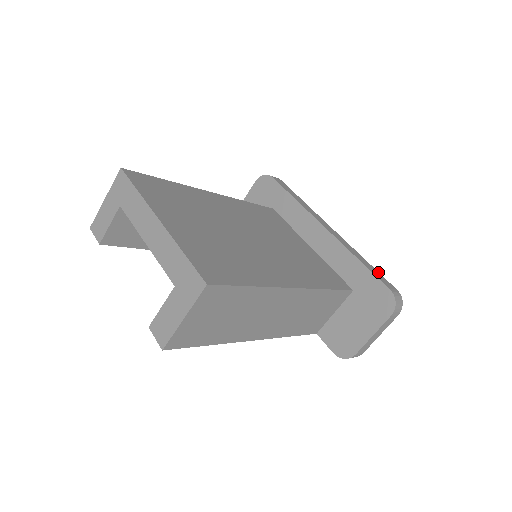
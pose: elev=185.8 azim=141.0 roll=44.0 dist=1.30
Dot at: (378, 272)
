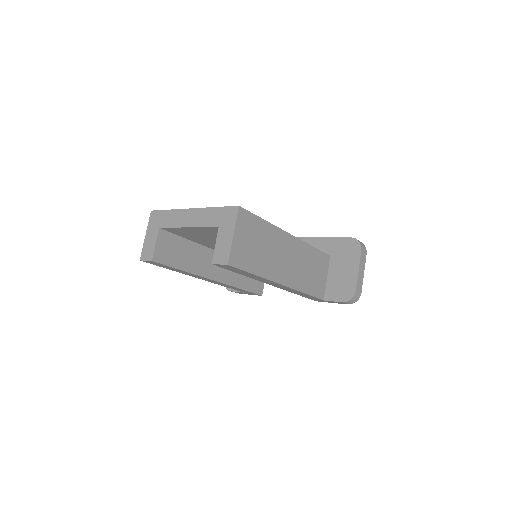
Dot at: occluded
